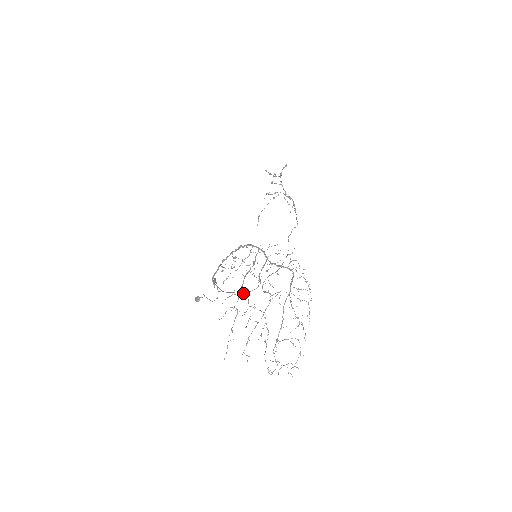
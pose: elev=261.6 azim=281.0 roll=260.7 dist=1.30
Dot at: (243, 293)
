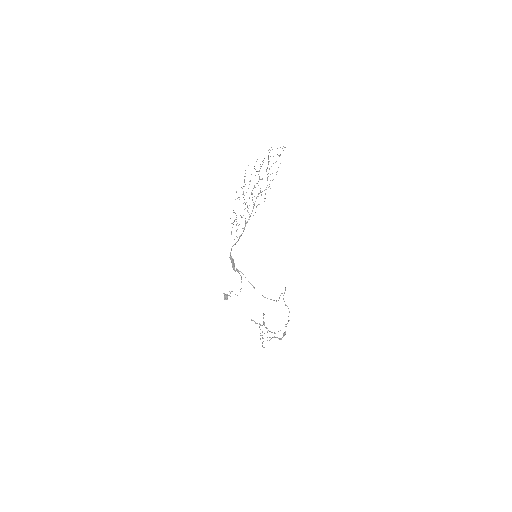
Dot at: (264, 297)
